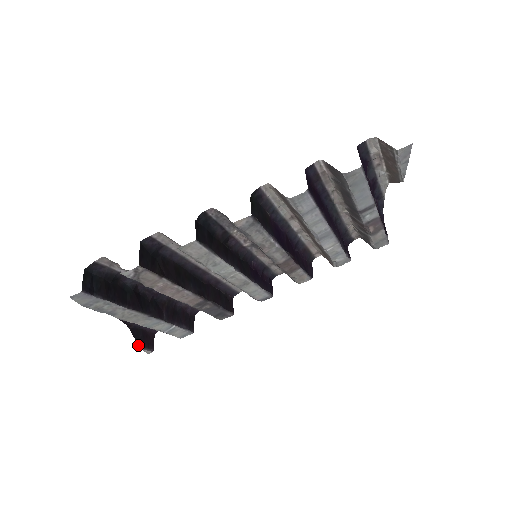
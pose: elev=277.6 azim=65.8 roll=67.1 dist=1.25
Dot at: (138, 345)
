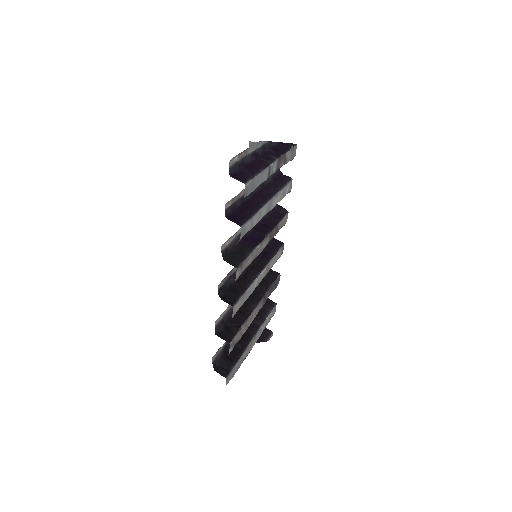
Dot at: occluded
